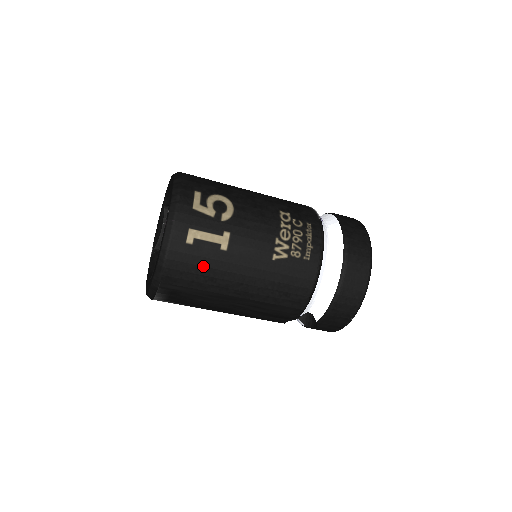
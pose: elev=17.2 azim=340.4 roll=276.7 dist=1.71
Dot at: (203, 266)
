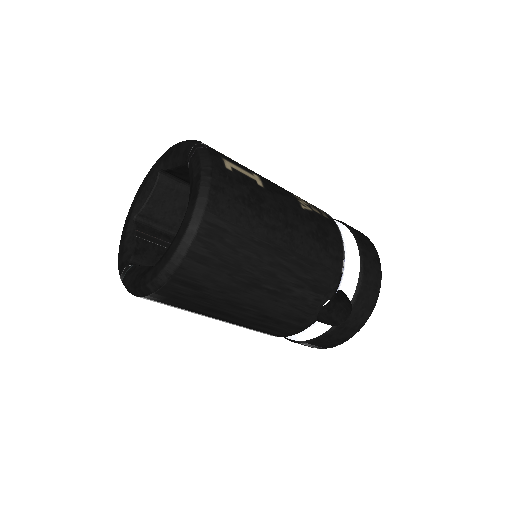
Dot at: (248, 196)
